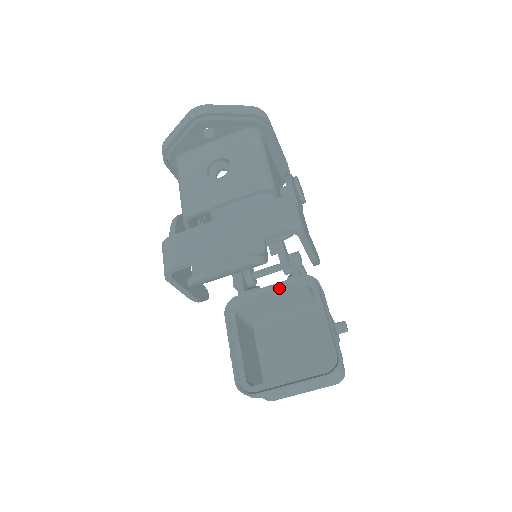
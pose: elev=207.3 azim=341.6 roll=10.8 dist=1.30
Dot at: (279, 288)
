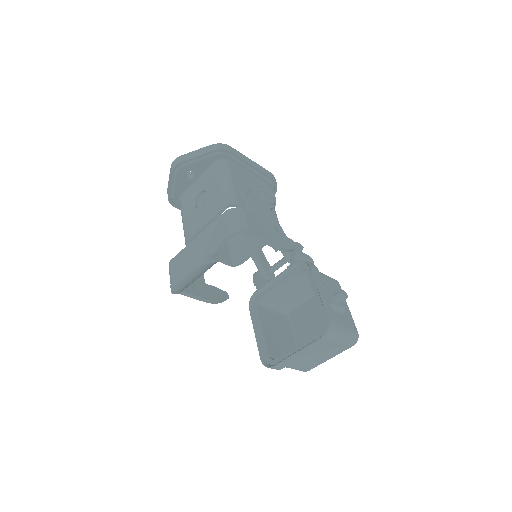
Dot at: (284, 276)
